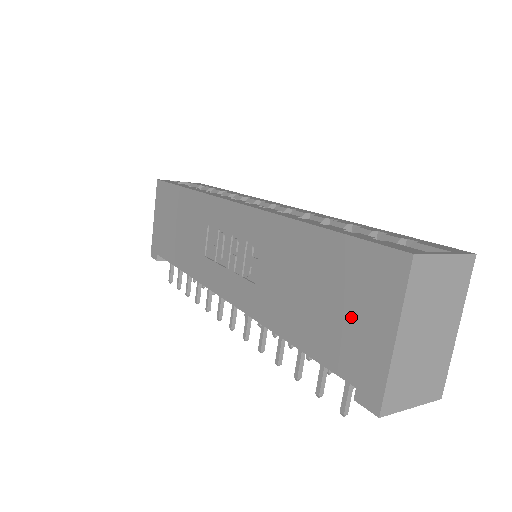
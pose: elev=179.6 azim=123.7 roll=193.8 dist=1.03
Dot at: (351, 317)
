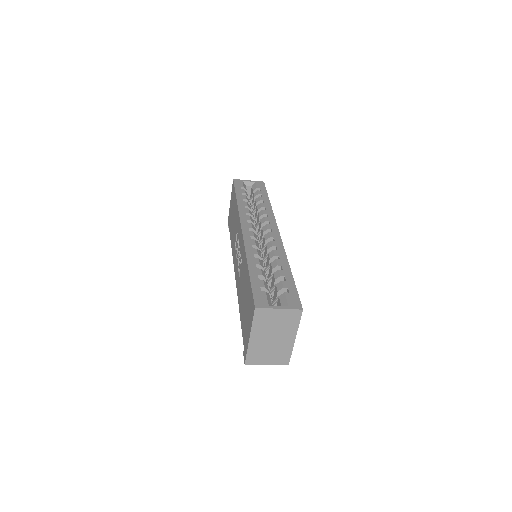
Dot at: (247, 319)
